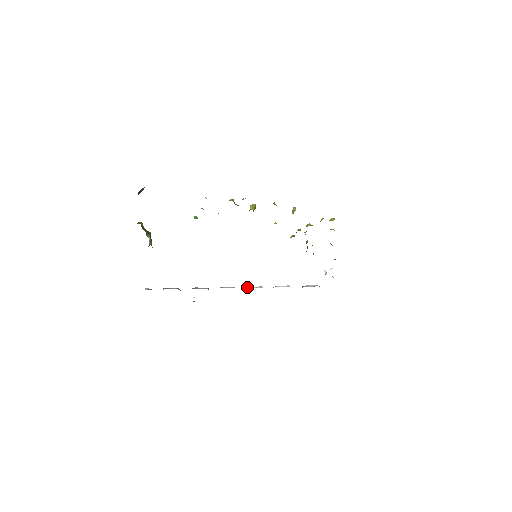
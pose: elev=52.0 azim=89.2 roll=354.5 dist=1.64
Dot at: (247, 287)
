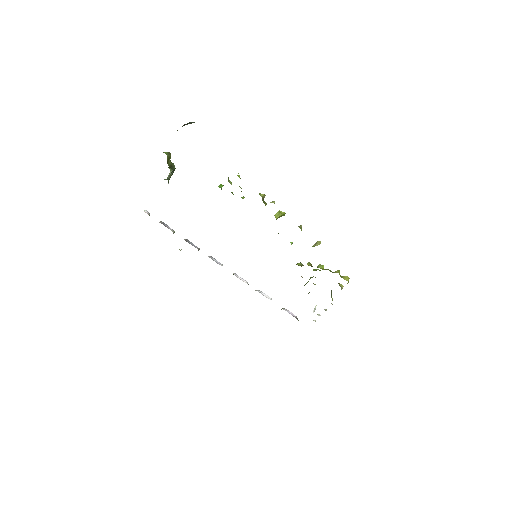
Dot at: (234, 273)
